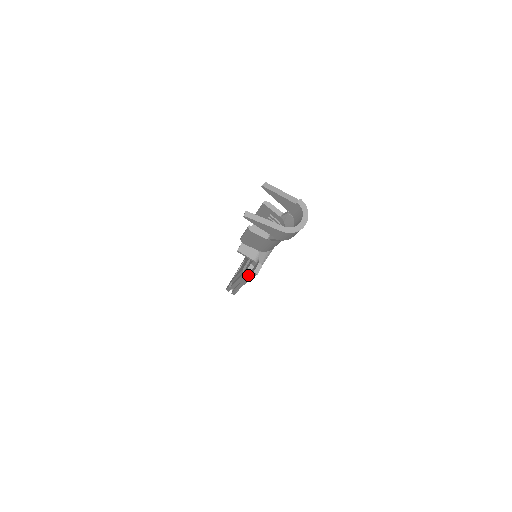
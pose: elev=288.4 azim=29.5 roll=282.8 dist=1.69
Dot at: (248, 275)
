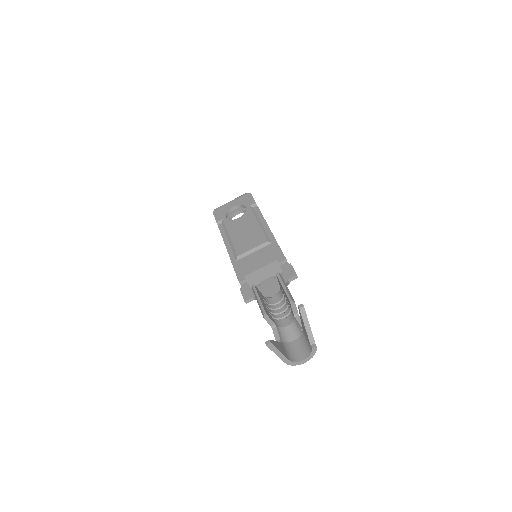
Dot at: occluded
